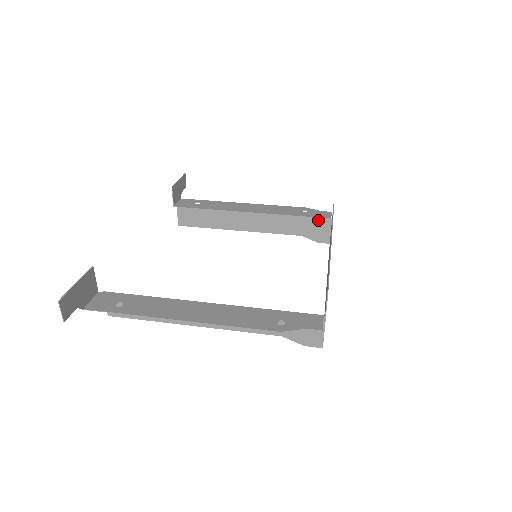
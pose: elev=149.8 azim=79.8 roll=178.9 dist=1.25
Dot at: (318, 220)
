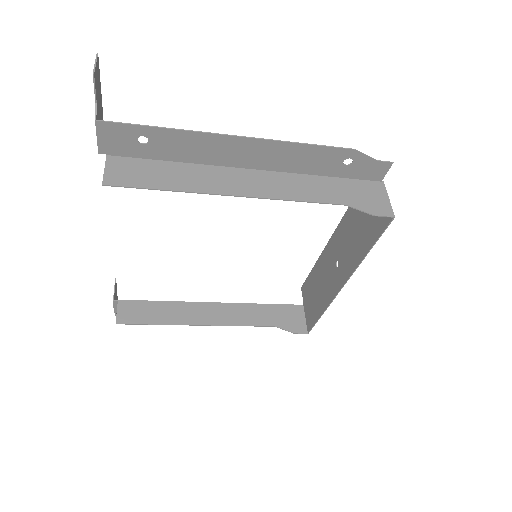
Dot at: (289, 307)
